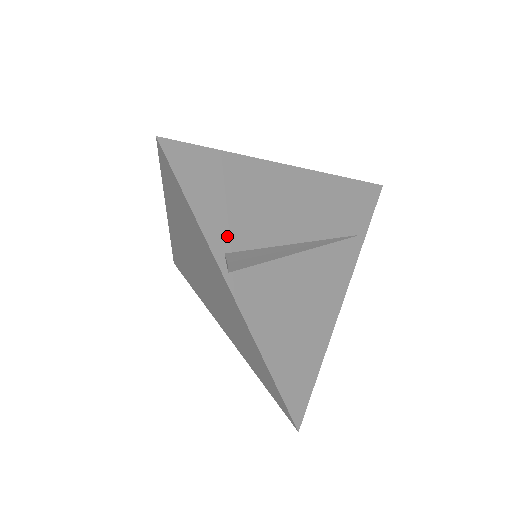
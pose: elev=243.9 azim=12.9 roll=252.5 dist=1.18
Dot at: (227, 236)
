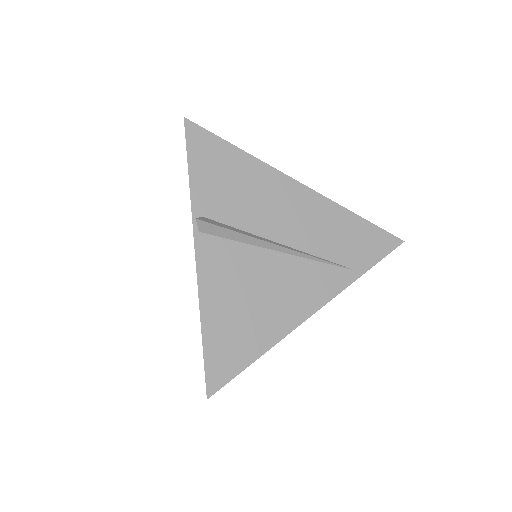
Dot at: (211, 205)
